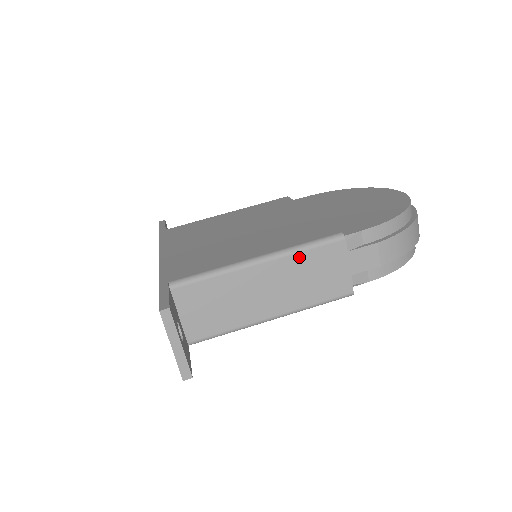
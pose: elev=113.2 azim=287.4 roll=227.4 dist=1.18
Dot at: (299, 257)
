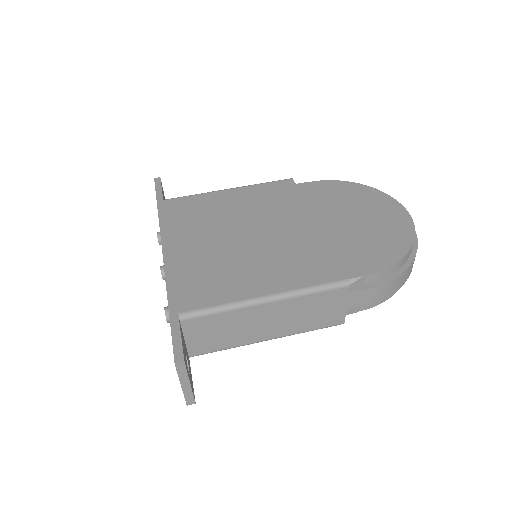
Dot at: (304, 299)
